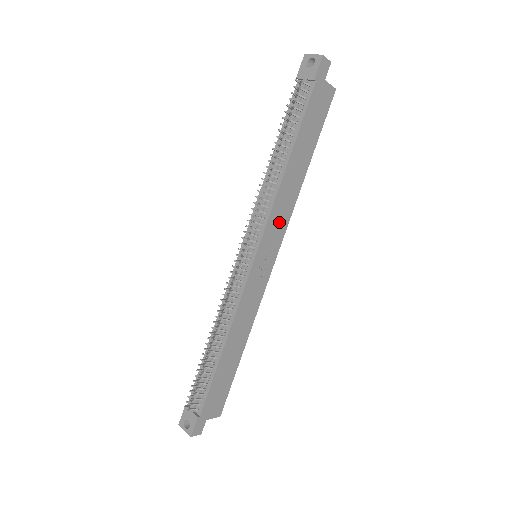
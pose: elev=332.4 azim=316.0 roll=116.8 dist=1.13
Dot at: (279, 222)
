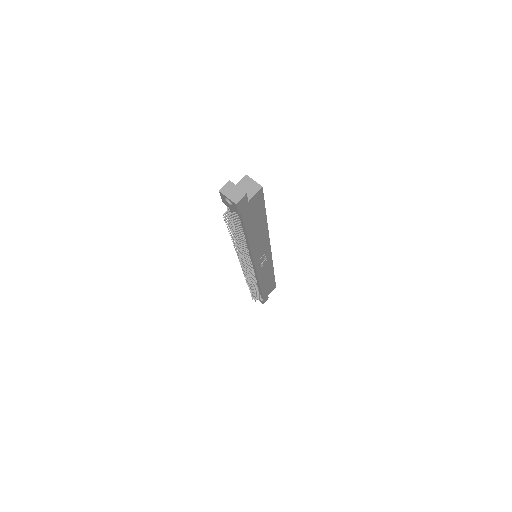
Dot at: (262, 248)
